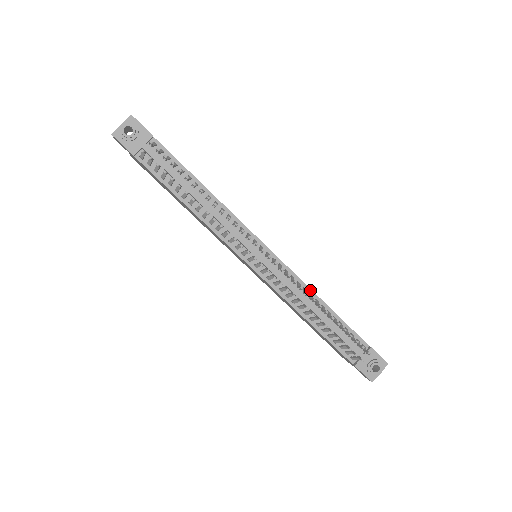
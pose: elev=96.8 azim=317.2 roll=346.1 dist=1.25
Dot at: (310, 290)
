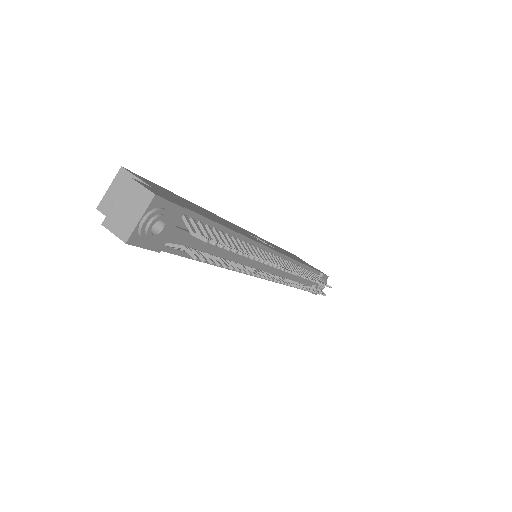
Dot at: (298, 263)
